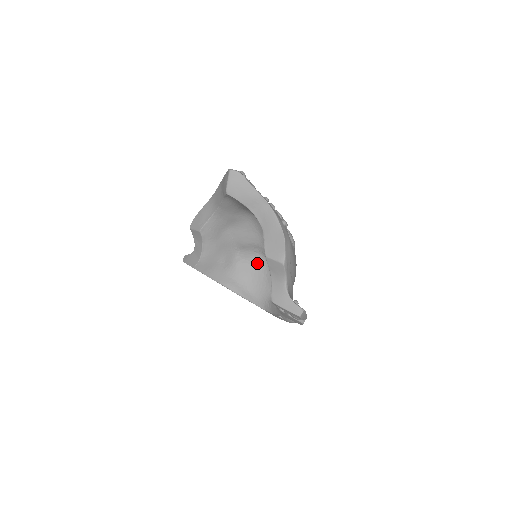
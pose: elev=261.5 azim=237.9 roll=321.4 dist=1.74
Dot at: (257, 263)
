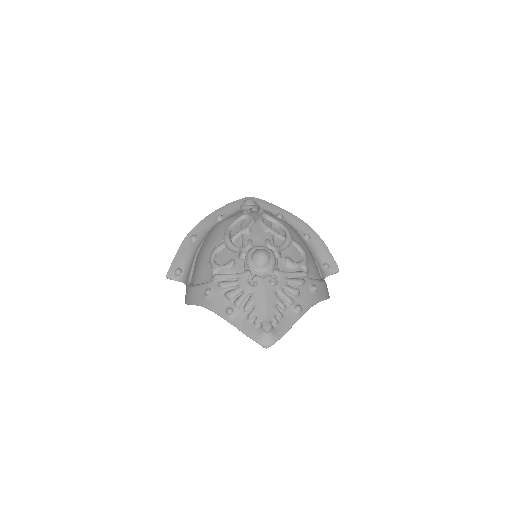
Dot at: occluded
